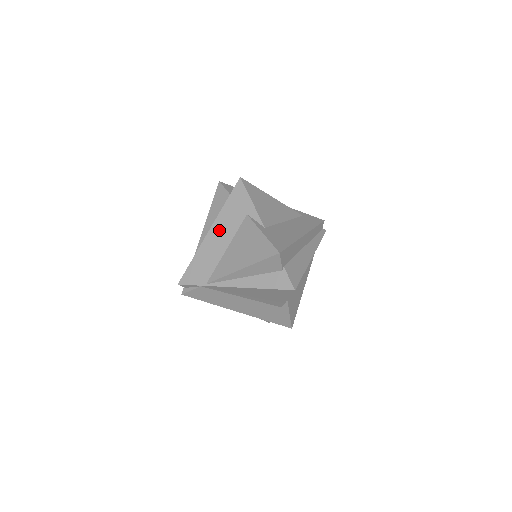
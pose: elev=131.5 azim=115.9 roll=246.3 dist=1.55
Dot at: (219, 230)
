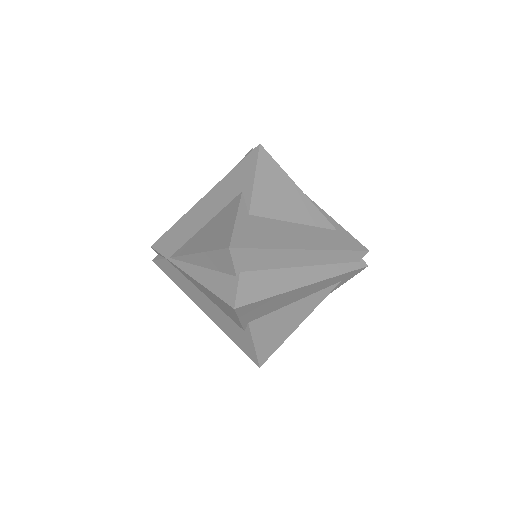
Dot at: (210, 200)
